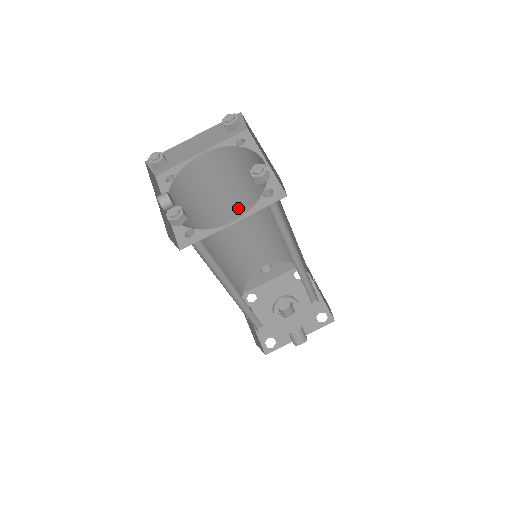
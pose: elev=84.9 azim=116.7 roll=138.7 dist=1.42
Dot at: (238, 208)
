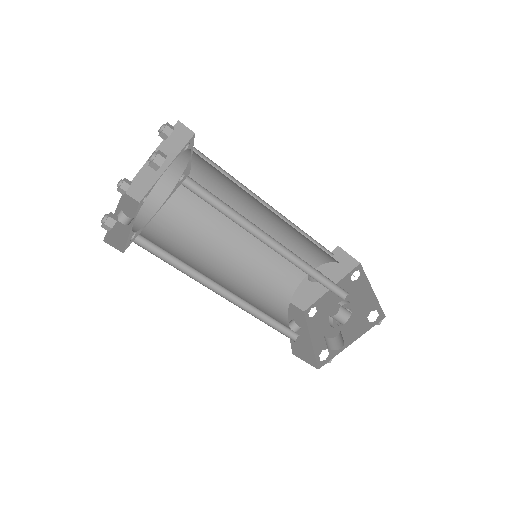
Dot at: occluded
